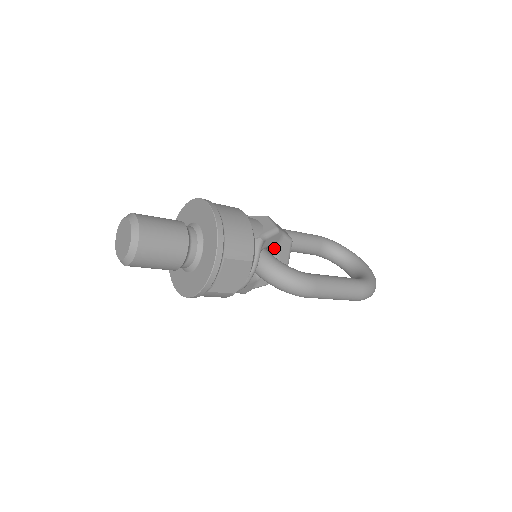
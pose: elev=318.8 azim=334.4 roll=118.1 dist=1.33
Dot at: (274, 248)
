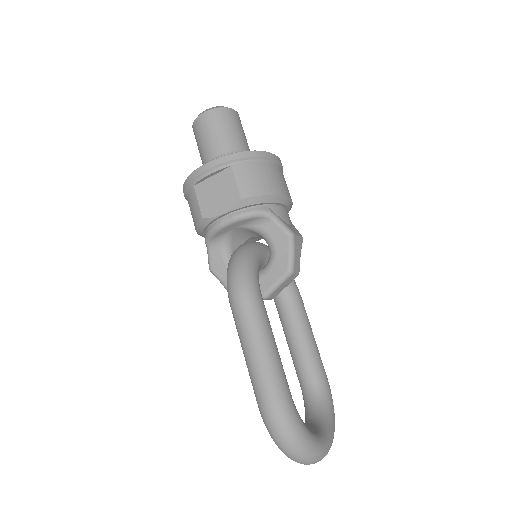
Dot at: (272, 256)
